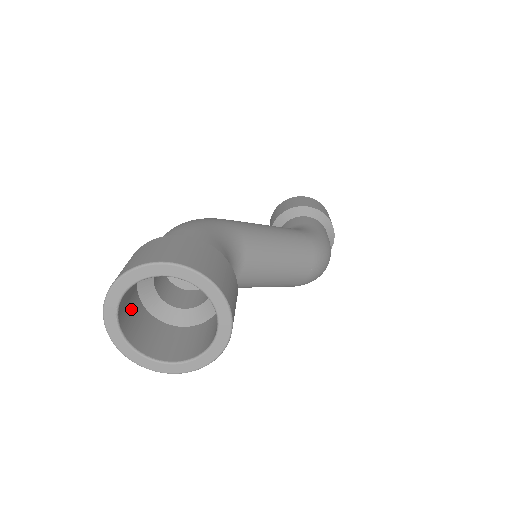
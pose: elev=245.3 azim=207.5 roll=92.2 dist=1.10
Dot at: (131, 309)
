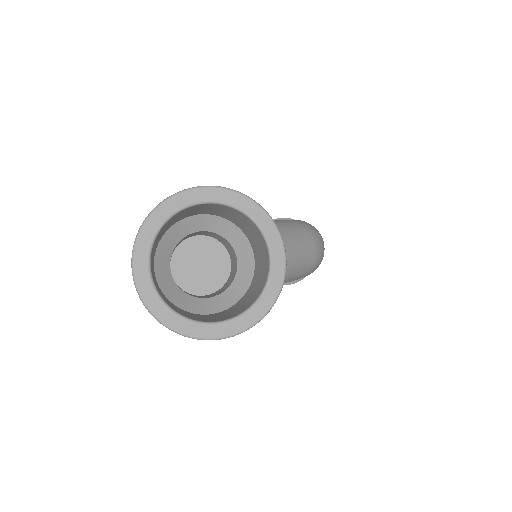
Dot at: (171, 305)
